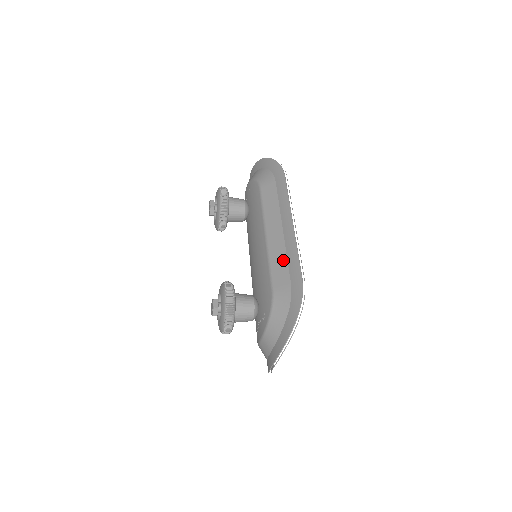
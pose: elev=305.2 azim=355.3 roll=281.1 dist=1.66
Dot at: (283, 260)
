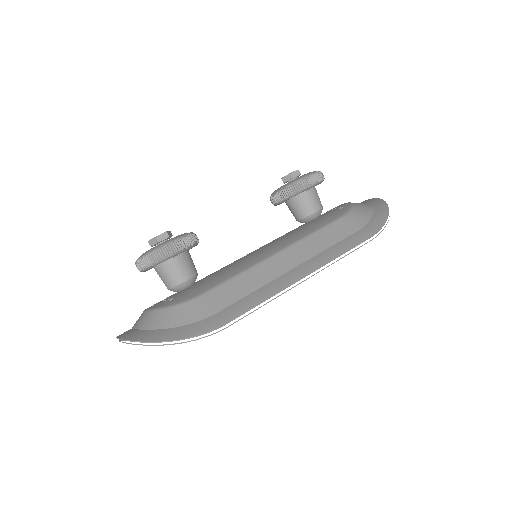
Dot at: (247, 289)
